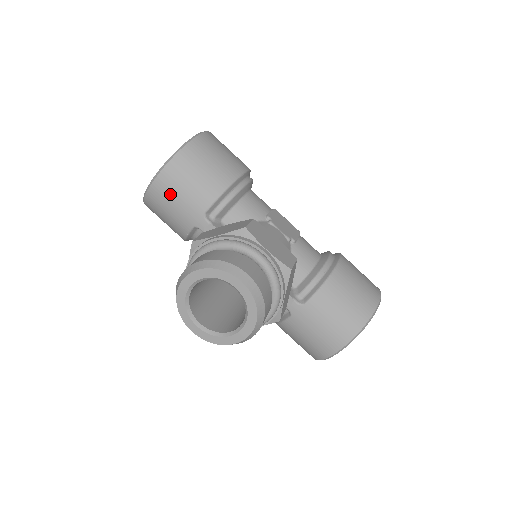
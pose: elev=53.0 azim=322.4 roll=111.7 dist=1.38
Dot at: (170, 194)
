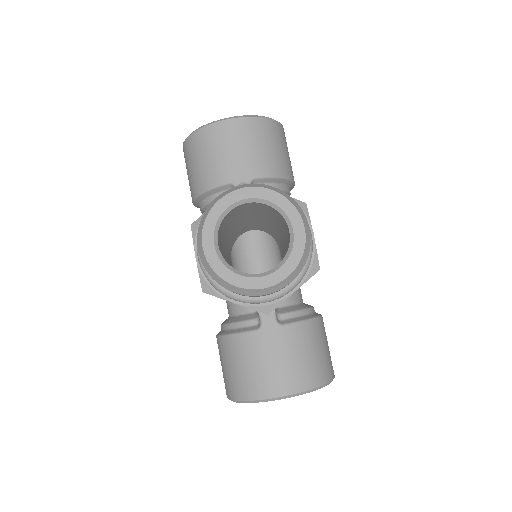
Dot at: (235, 140)
